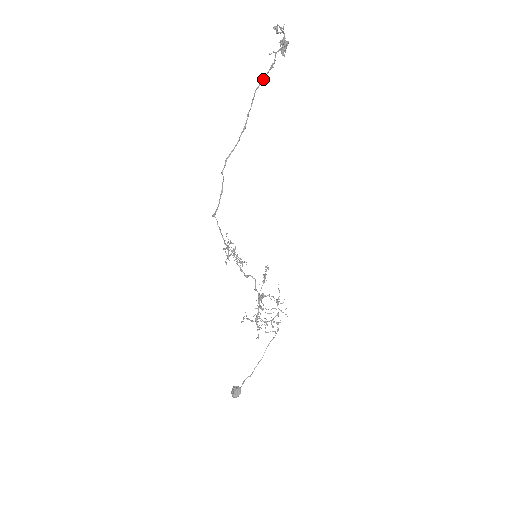
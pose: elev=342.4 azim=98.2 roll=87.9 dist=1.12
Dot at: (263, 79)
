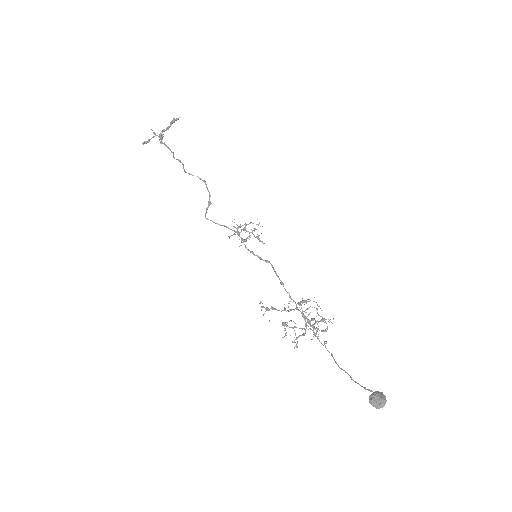
Dot at: (166, 146)
